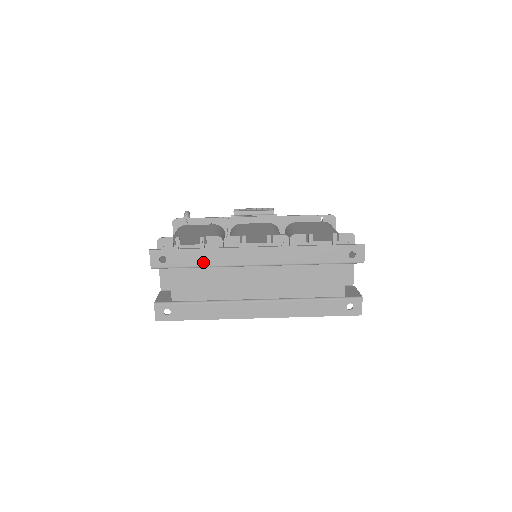
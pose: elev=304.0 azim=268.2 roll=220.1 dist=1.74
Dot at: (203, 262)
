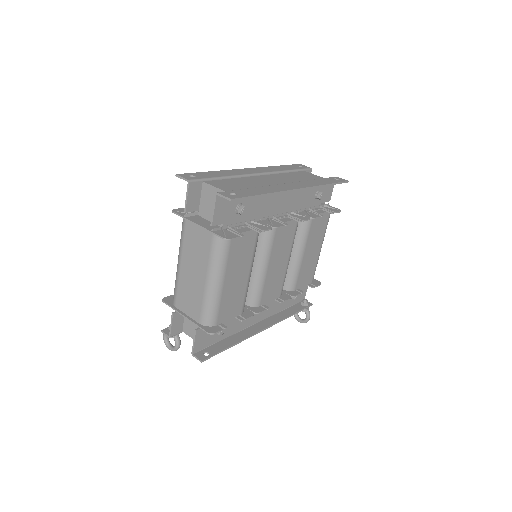
Dot at: (223, 175)
